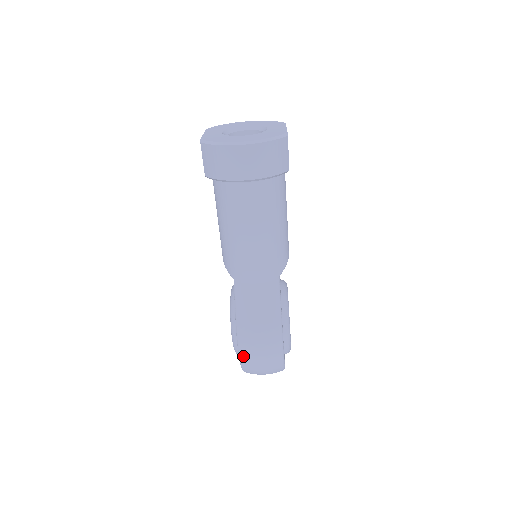
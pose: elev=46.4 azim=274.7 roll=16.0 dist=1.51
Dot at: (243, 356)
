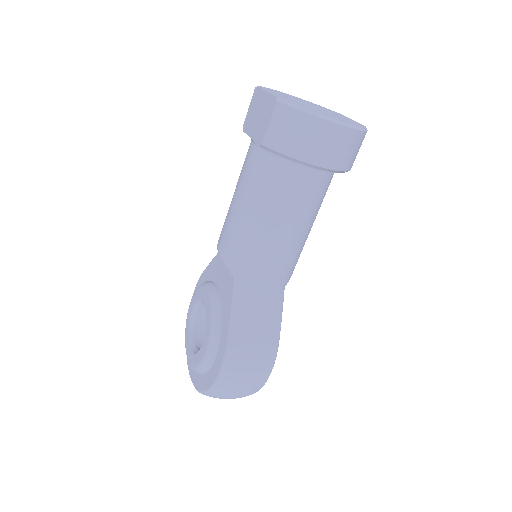
Dot at: (225, 377)
